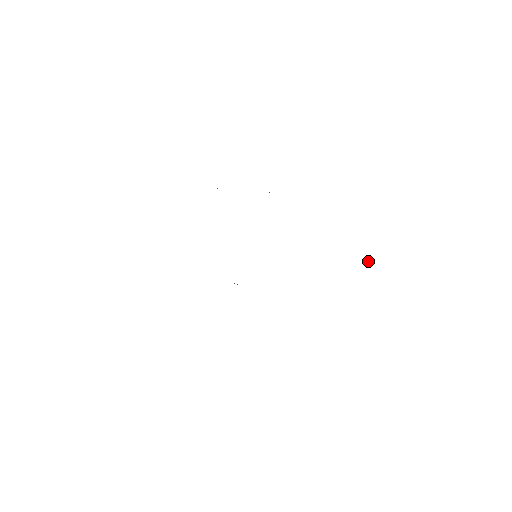
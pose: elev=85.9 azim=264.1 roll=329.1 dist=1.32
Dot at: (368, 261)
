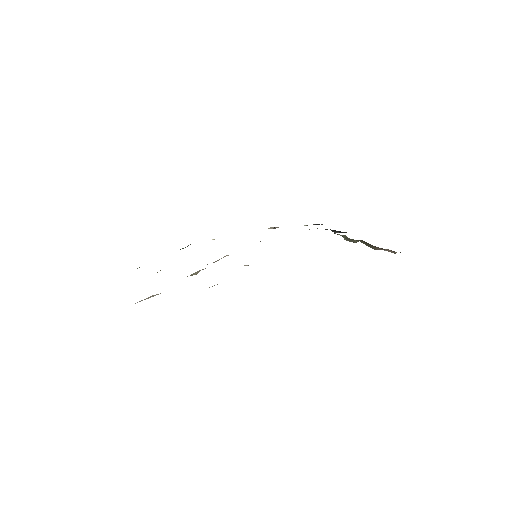
Dot at: occluded
